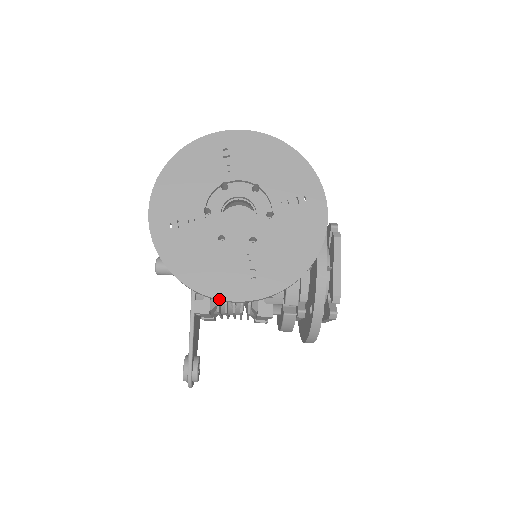
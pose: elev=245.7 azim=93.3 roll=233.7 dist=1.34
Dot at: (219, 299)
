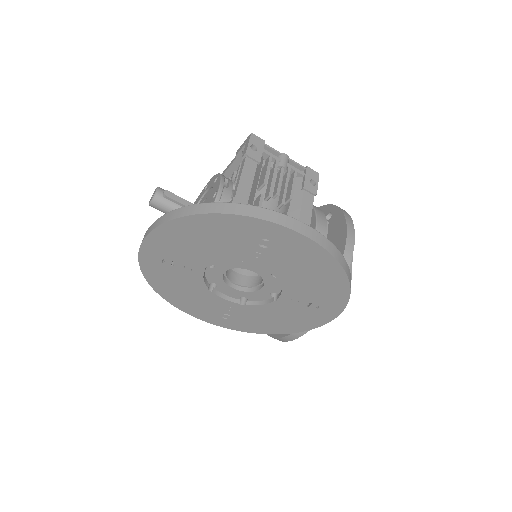
Dot at: (187, 313)
